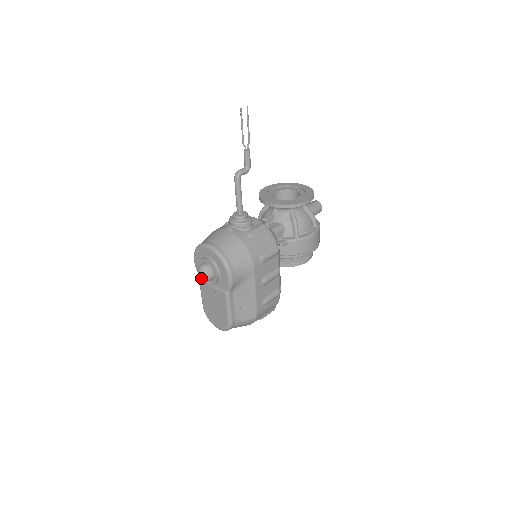
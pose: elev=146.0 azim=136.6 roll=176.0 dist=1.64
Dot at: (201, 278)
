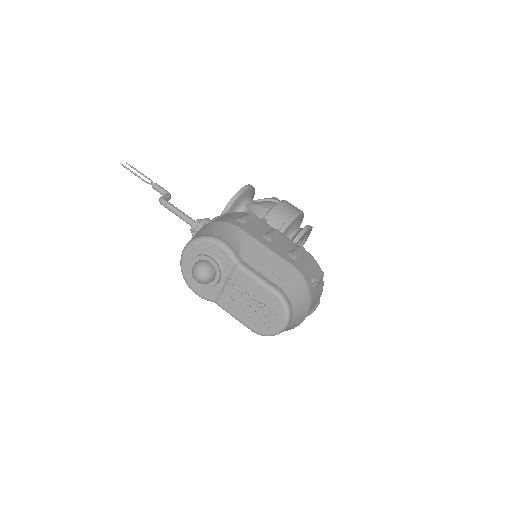
Dot at: (202, 278)
